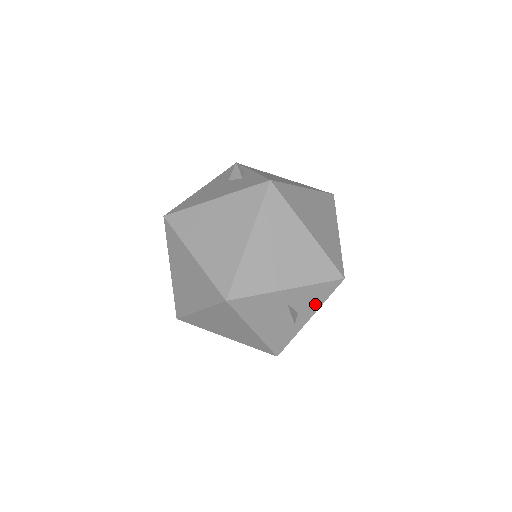
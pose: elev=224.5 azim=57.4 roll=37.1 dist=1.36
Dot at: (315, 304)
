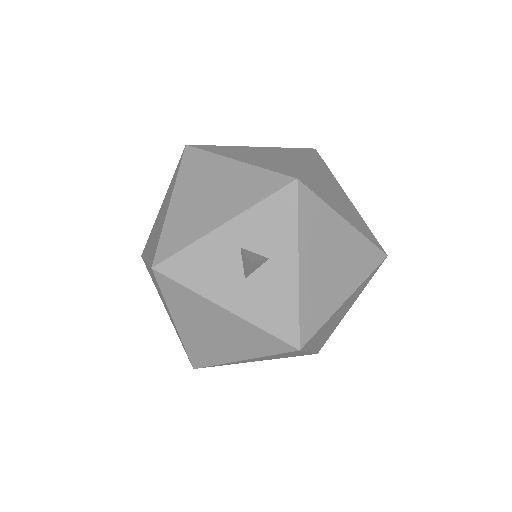
Dot at: (286, 236)
